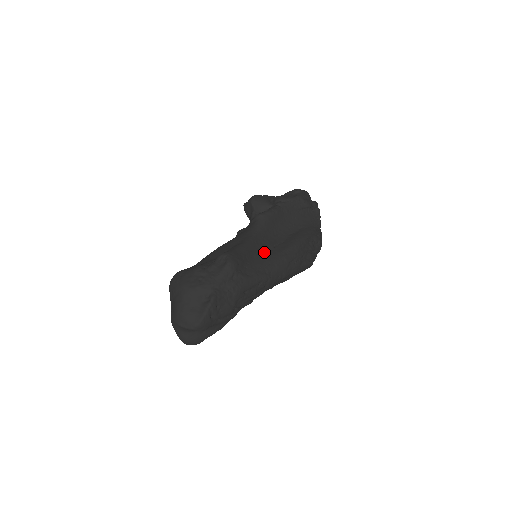
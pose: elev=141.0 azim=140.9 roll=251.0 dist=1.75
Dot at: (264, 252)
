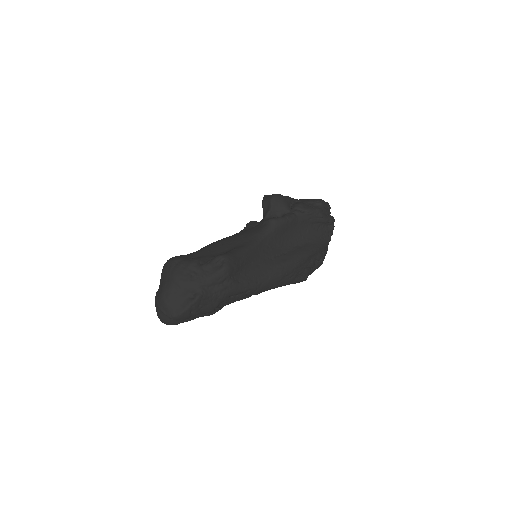
Dot at: (263, 260)
